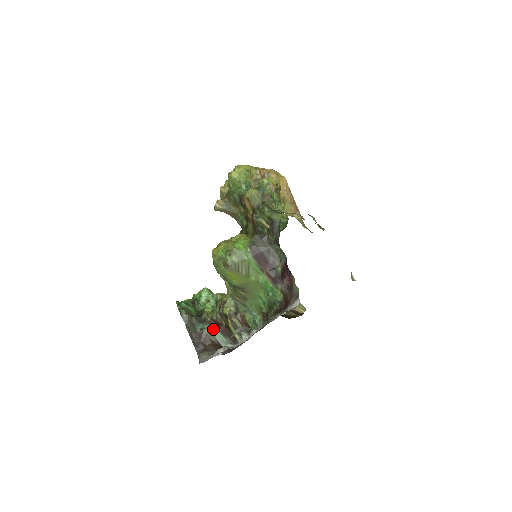
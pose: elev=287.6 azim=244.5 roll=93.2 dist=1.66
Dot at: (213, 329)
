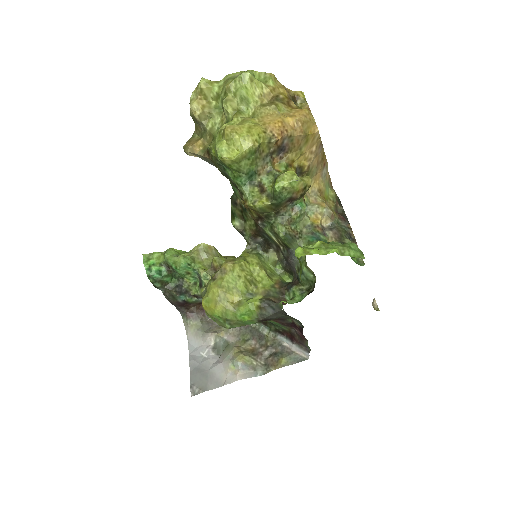
Dot at: (197, 298)
